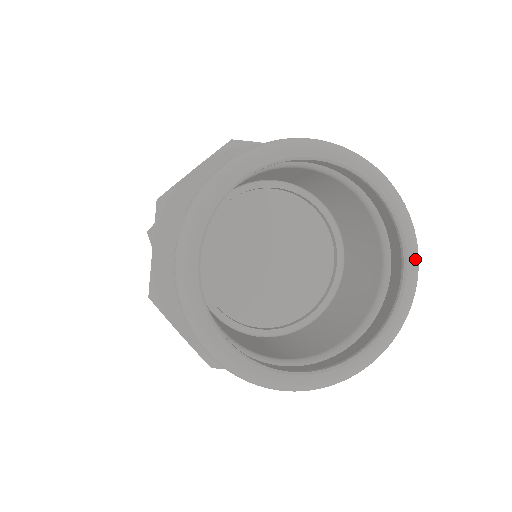
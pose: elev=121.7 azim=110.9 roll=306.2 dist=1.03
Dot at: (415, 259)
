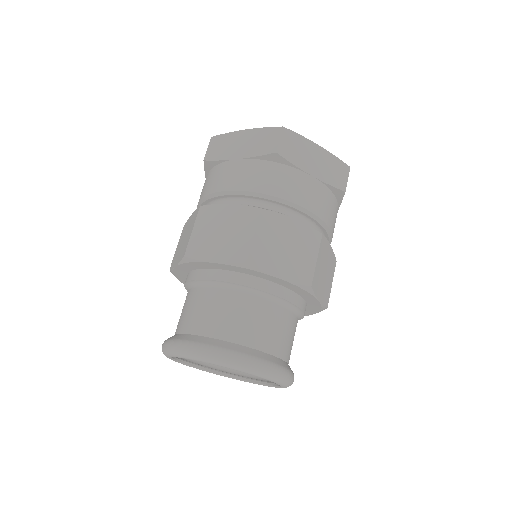
Dot at: occluded
